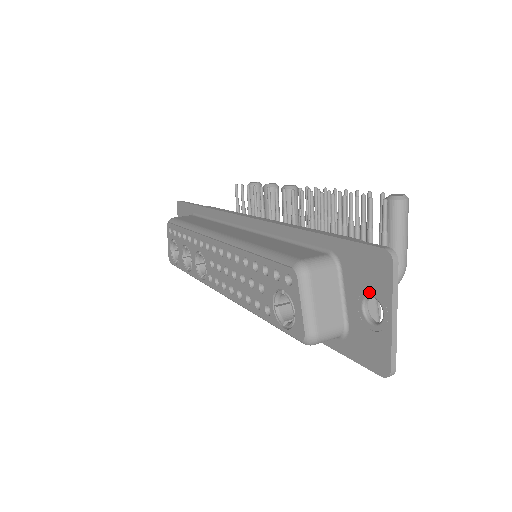
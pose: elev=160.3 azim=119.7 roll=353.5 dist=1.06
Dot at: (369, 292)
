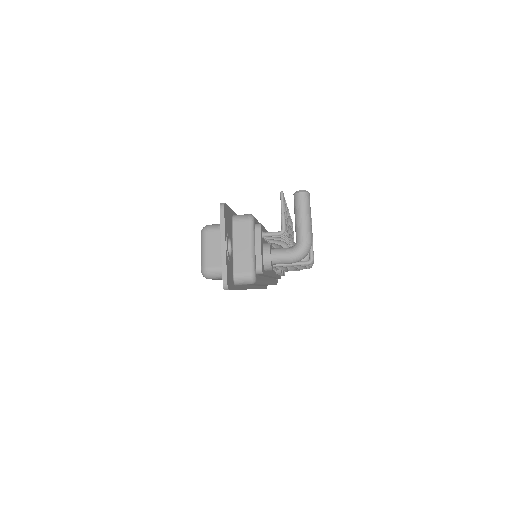
Dot at: occluded
